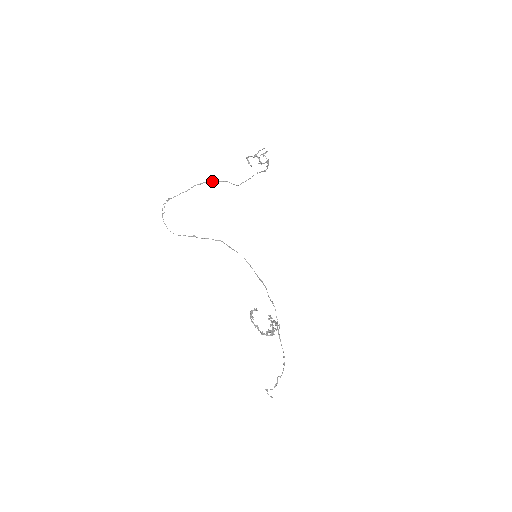
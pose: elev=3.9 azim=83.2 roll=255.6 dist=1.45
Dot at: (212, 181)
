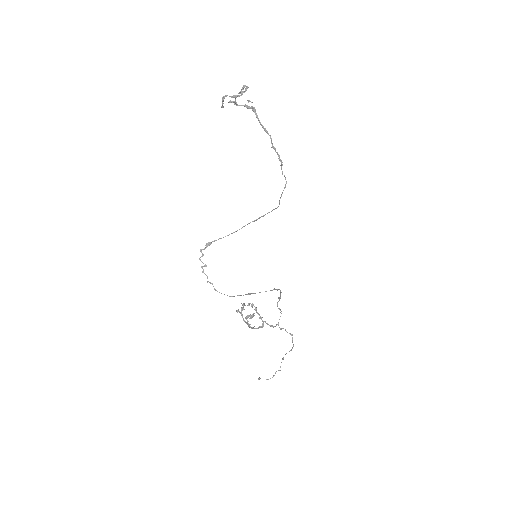
Dot at: (267, 213)
